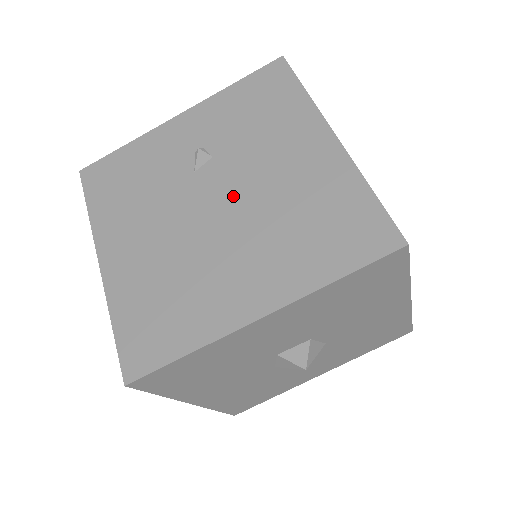
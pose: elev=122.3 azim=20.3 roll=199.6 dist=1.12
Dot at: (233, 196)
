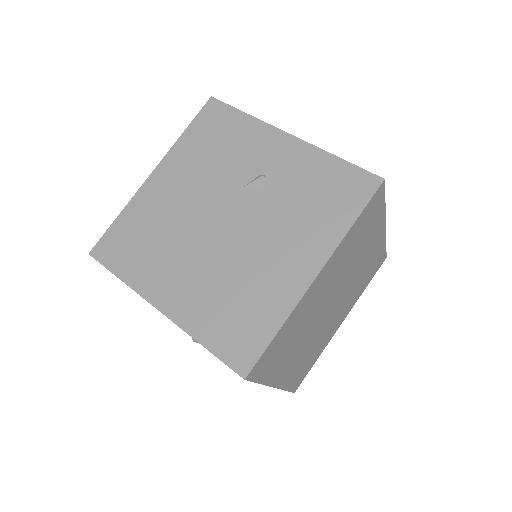
Dot at: (235, 231)
